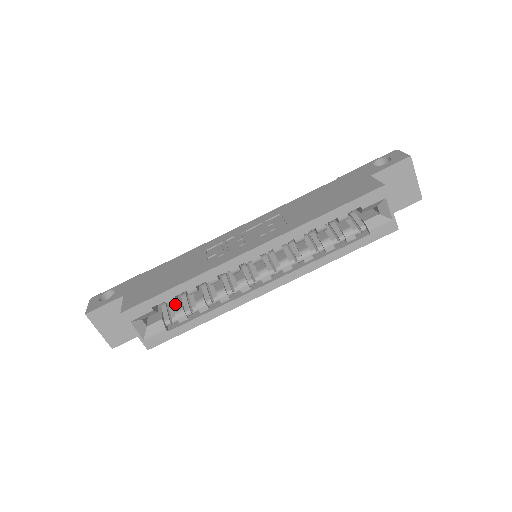
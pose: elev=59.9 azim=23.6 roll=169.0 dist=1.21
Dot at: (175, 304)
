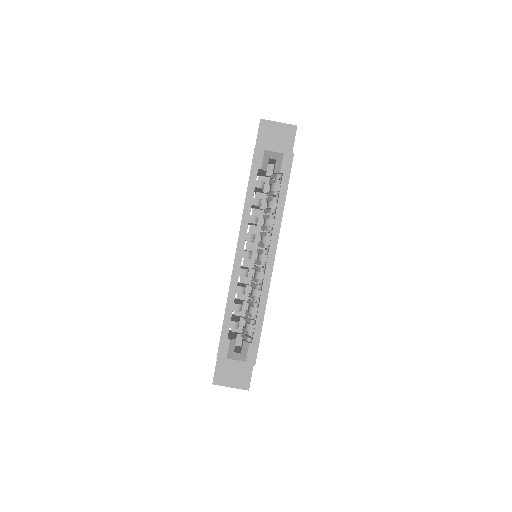
Dot at: occluded
